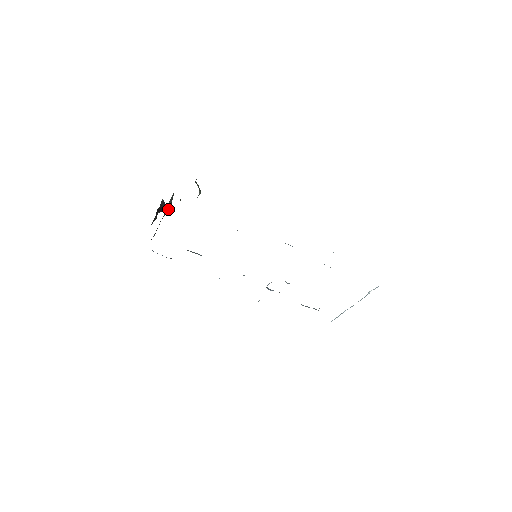
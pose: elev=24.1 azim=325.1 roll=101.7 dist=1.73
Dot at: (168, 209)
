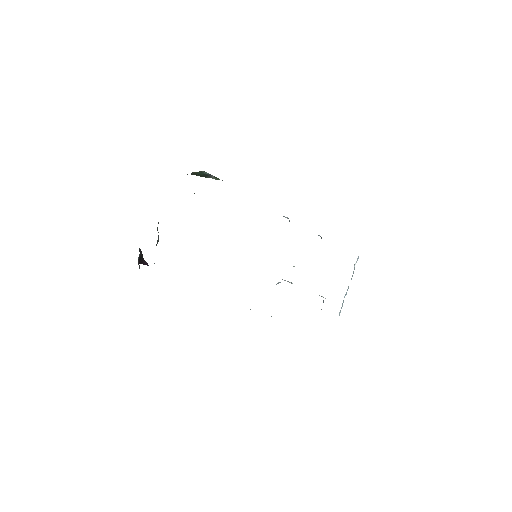
Dot at: (158, 237)
